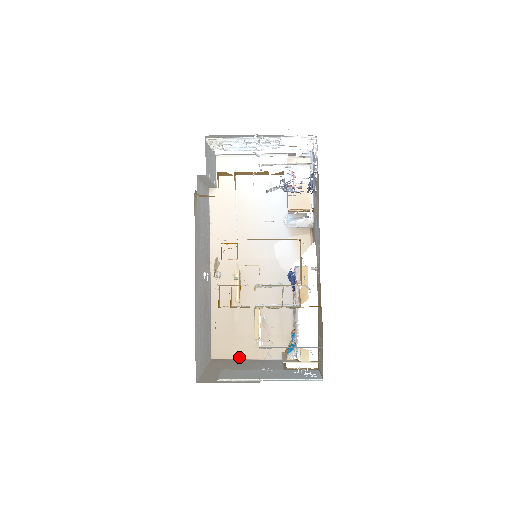
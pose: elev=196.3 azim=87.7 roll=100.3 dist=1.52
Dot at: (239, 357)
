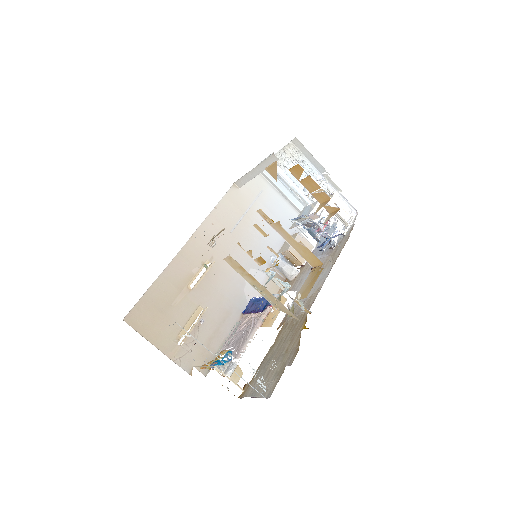
Dot at: (151, 340)
